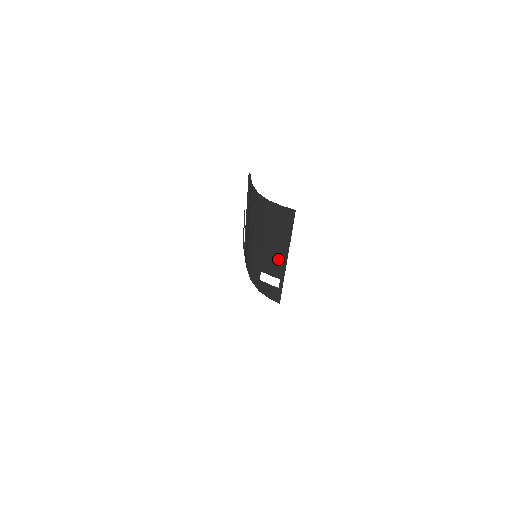
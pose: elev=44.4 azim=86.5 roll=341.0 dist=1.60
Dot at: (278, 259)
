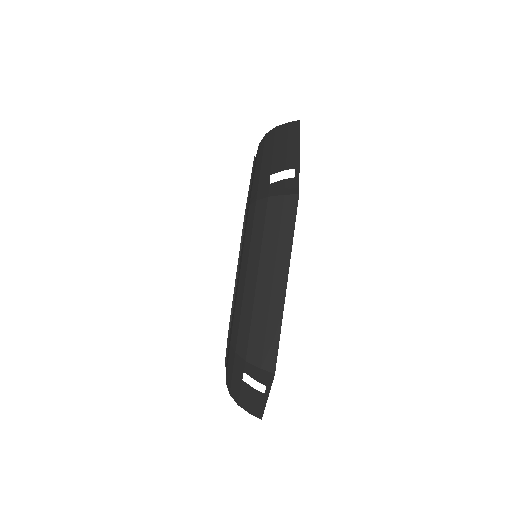
Dot at: (290, 154)
